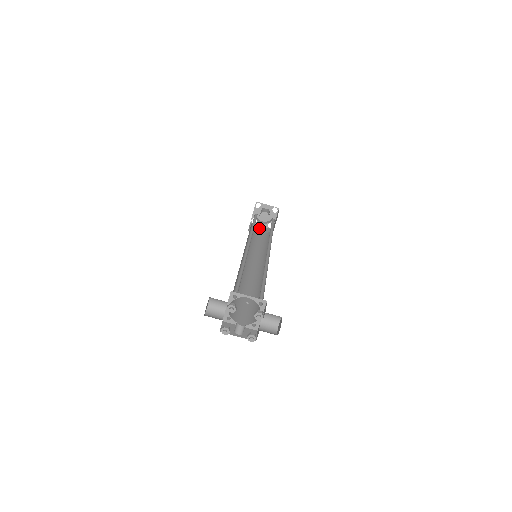
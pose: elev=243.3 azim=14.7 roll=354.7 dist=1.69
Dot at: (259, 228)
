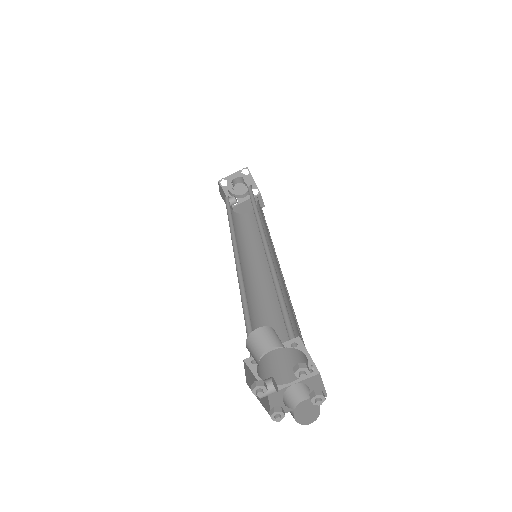
Dot at: (232, 199)
